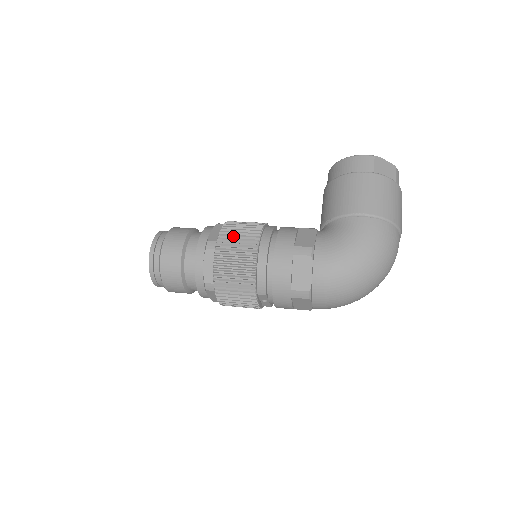
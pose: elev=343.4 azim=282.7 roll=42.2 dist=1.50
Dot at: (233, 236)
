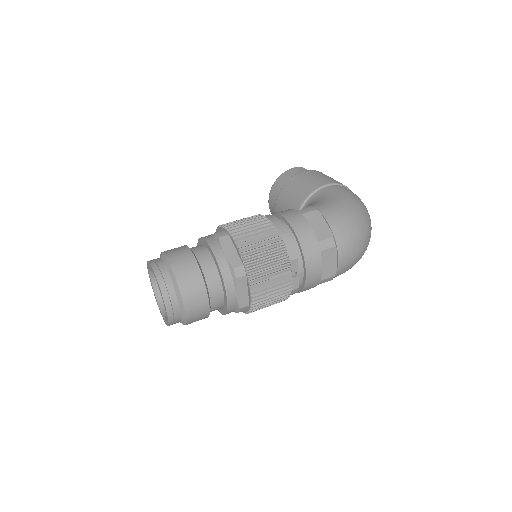
Dot at: (238, 222)
